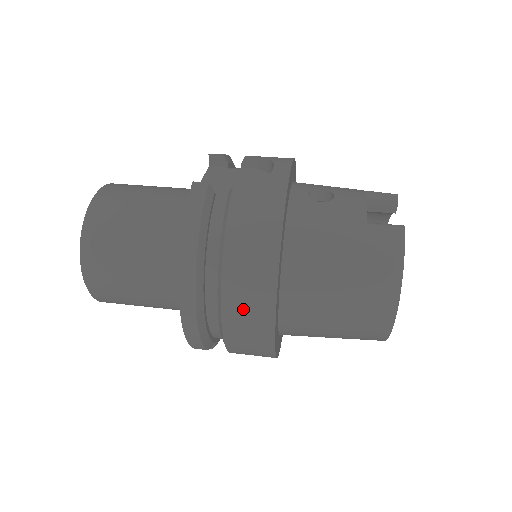
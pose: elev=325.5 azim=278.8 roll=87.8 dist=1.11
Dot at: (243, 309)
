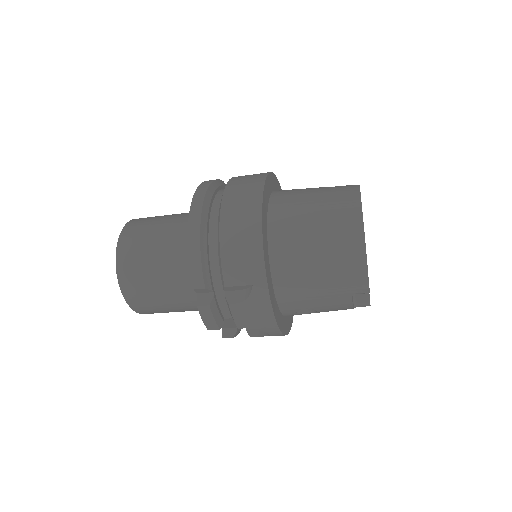
Dot at: (237, 208)
